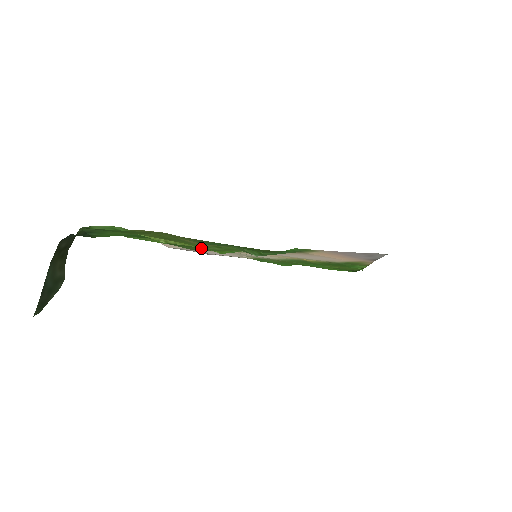
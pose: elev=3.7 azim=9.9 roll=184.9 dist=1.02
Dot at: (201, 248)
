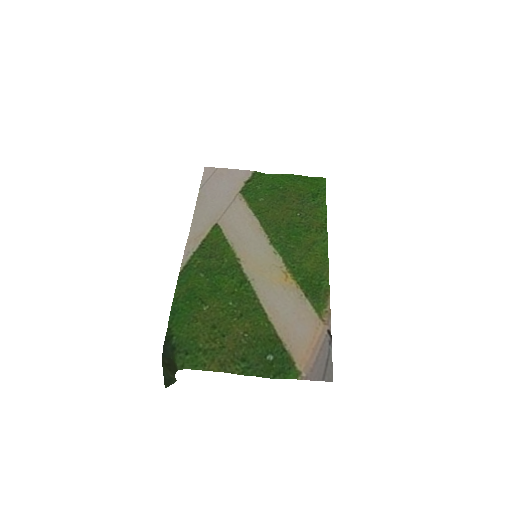
Dot at: (219, 263)
